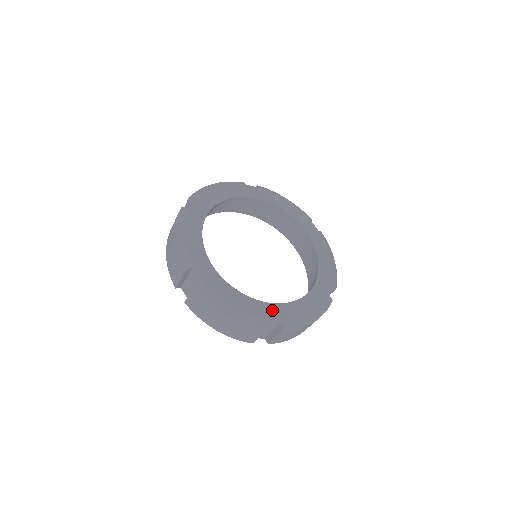
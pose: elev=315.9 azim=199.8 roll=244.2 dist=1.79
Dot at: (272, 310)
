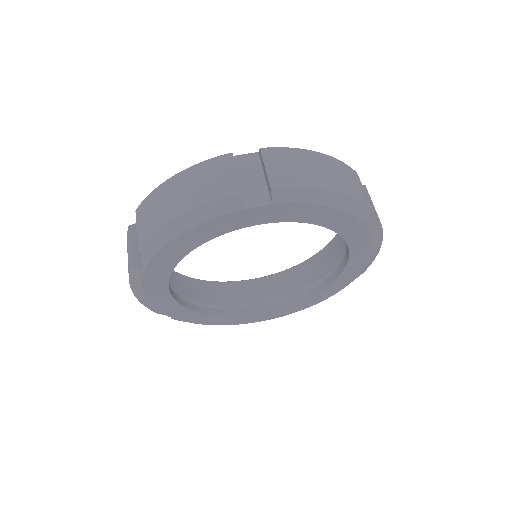
Dot at: (181, 313)
